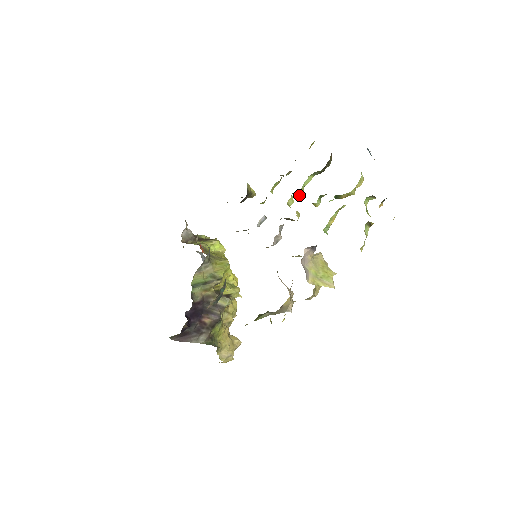
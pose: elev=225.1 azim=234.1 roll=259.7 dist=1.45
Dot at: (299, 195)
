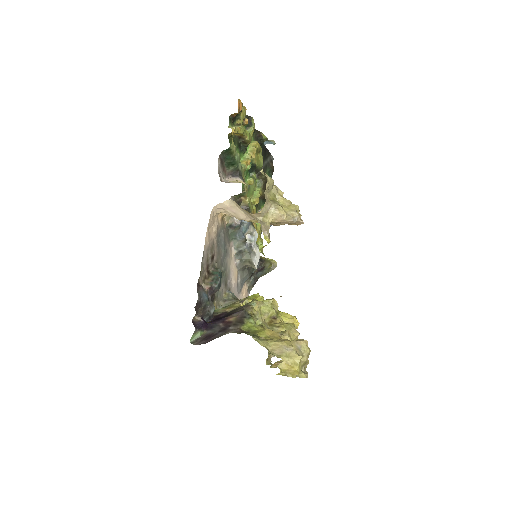
Dot at: (254, 200)
